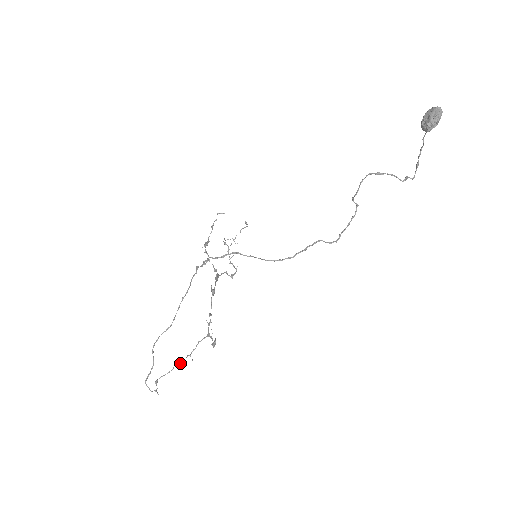
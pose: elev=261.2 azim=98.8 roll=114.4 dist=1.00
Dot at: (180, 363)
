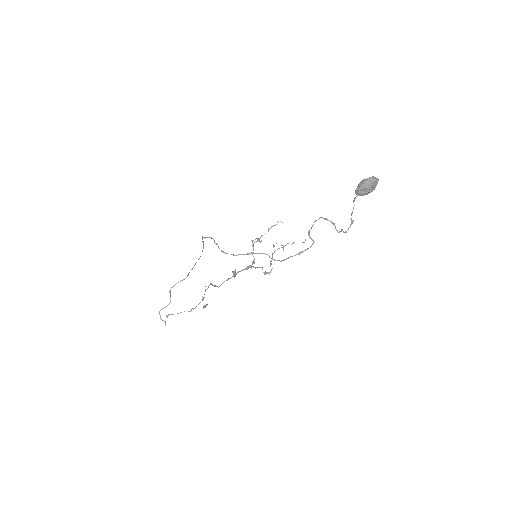
Dot at: occluded
